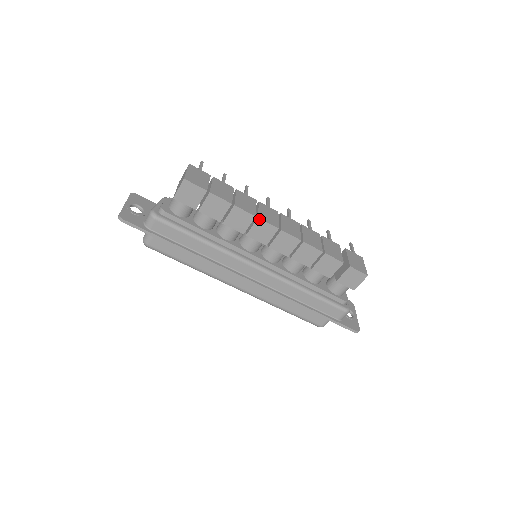
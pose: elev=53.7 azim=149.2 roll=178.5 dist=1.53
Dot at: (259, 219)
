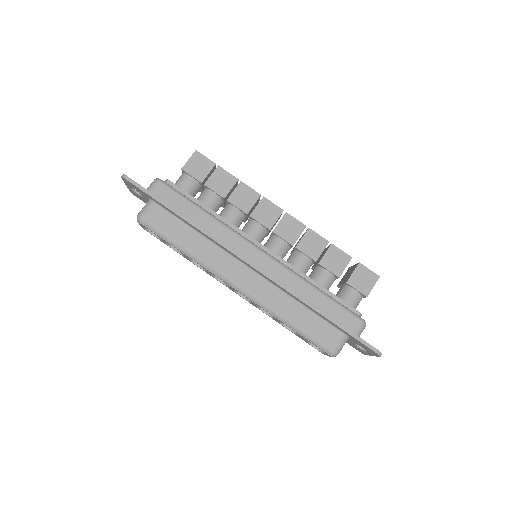
Dot at: (264, 198)
